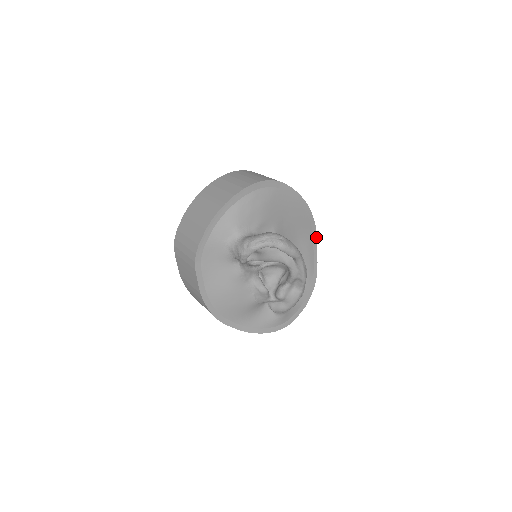
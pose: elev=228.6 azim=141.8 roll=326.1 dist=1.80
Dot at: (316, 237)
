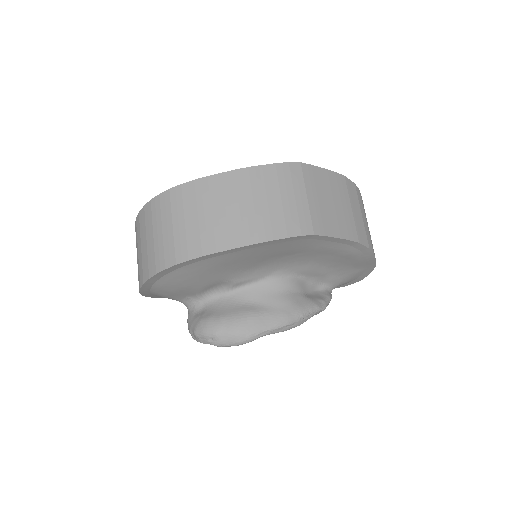
Dot at: (326, 236)
